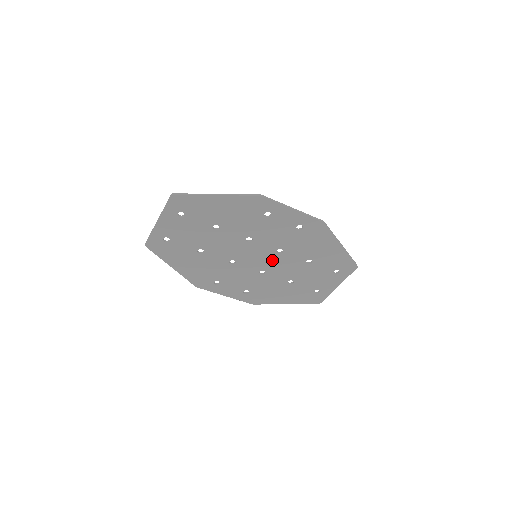
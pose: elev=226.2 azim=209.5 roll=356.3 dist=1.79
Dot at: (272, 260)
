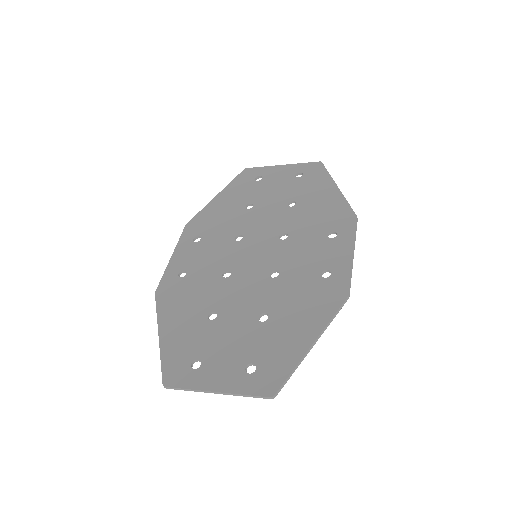
Dot at: (265, 239)
